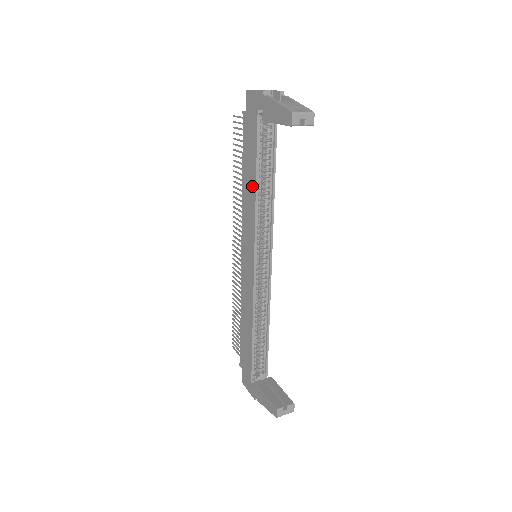
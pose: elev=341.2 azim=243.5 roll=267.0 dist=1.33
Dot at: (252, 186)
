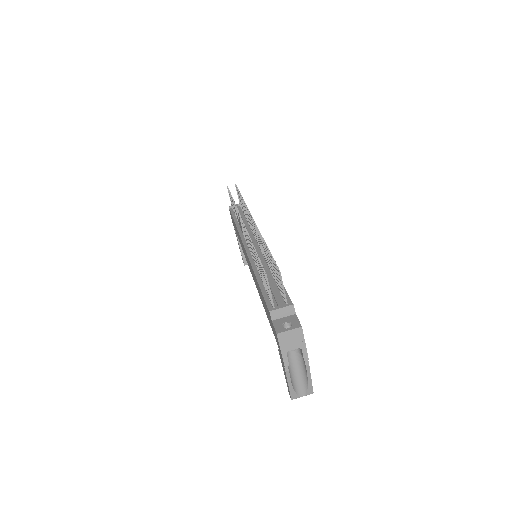
Dot at: (261, 298)
